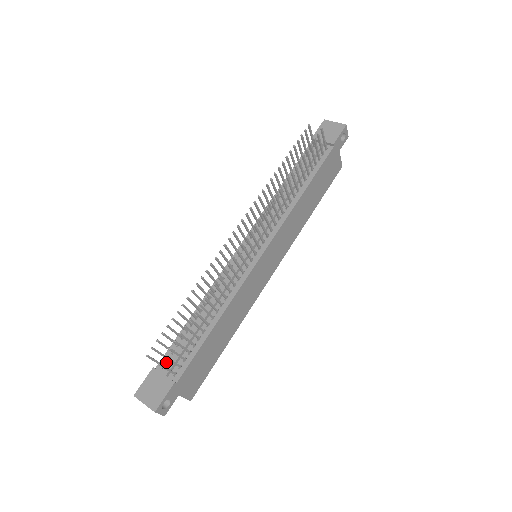
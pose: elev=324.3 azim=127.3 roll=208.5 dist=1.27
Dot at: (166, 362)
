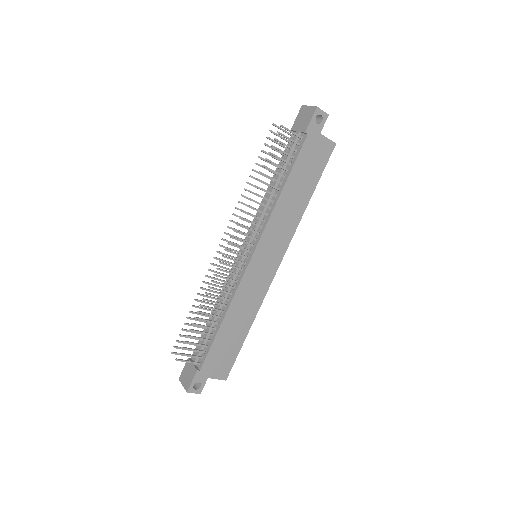
Dot at: occluded
